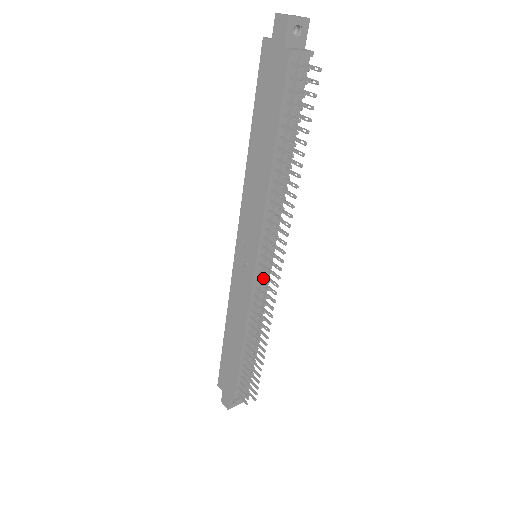
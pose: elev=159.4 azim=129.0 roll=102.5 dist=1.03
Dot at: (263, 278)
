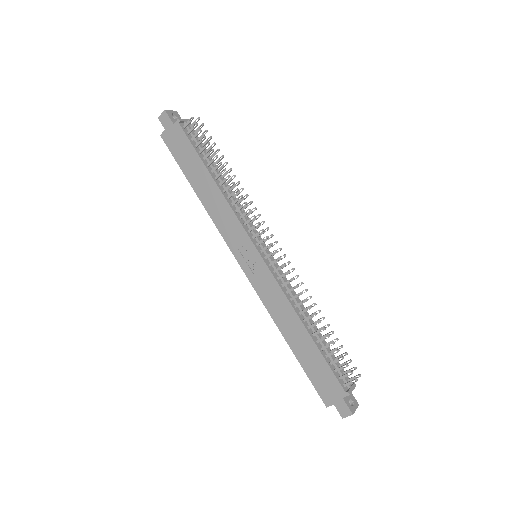
Dot at: (272, 261)
